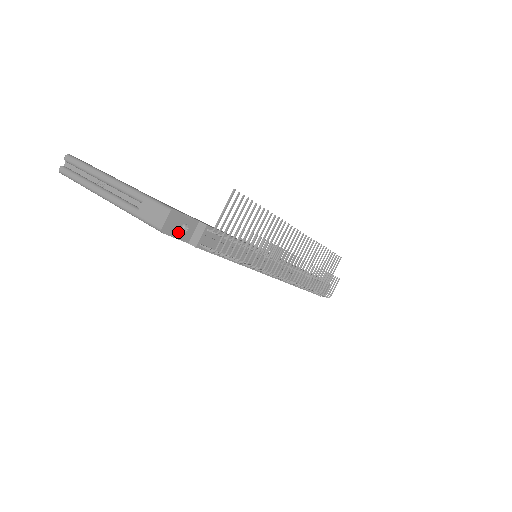
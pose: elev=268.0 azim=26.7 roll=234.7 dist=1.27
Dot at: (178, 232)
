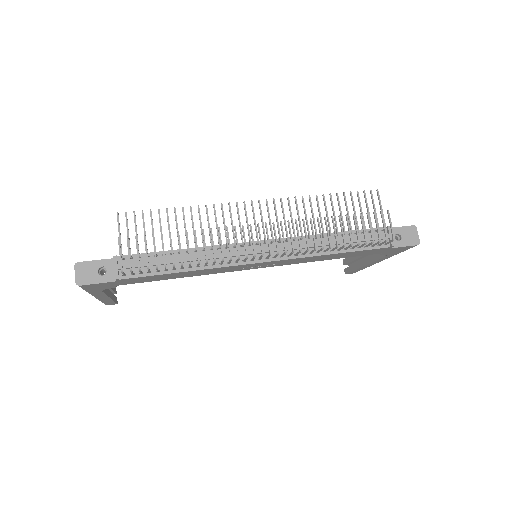
Dot at: (97, 278)
